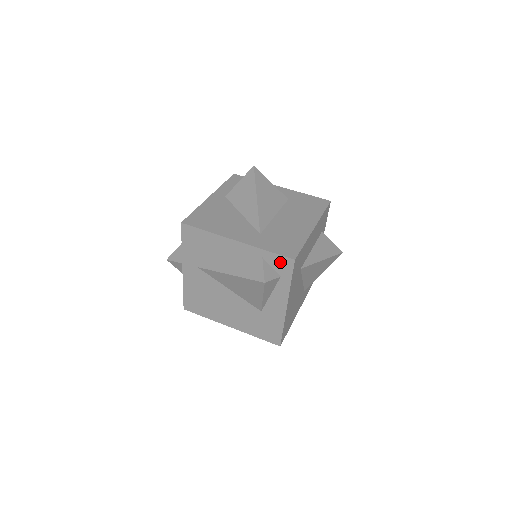
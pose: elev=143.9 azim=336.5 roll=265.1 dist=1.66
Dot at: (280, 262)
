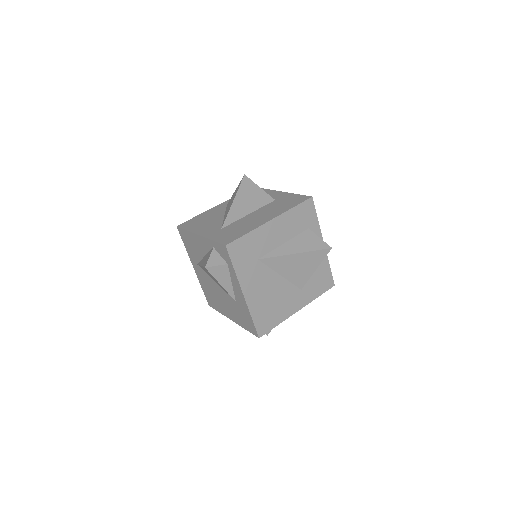
Dot at: (221, 250)
